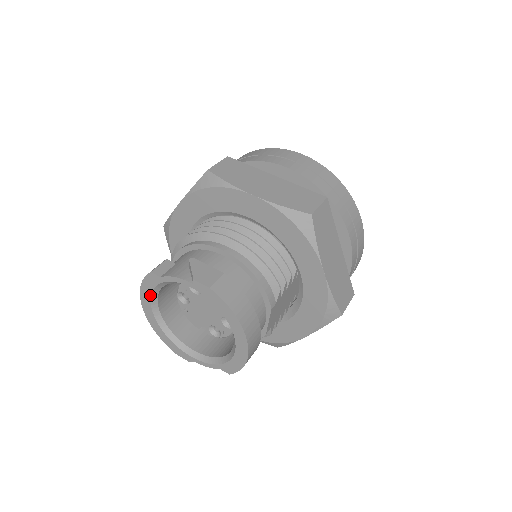
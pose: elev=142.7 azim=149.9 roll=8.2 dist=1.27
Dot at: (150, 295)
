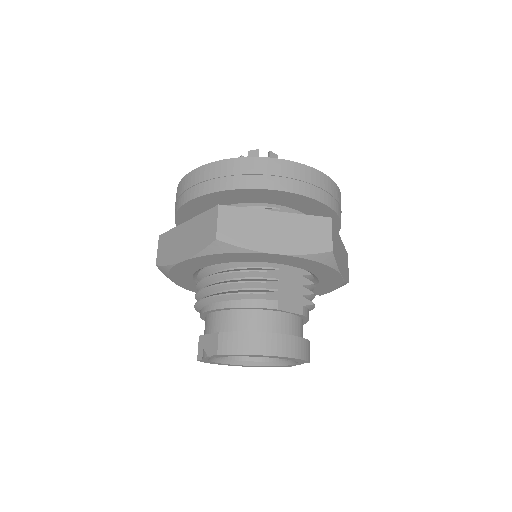
Dot at: (219, 363)
